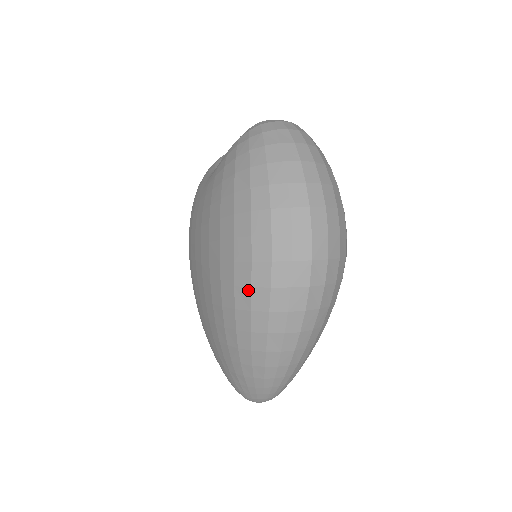
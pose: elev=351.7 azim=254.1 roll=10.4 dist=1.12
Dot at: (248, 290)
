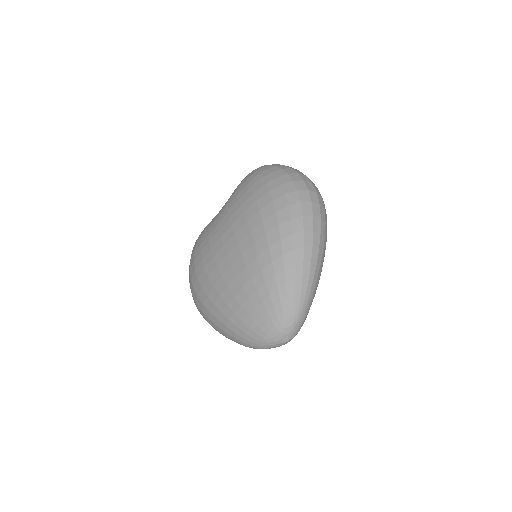
Dot at: (287, 208)
